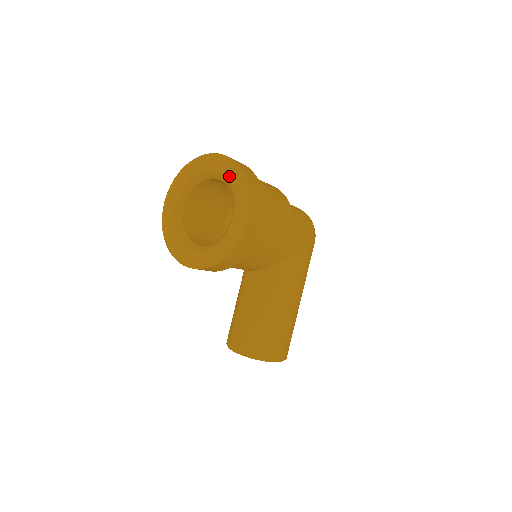
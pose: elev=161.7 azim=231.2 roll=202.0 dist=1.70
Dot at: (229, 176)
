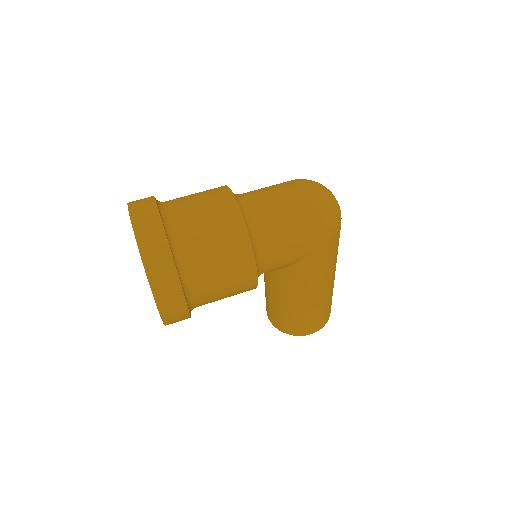
Dot at: occluded
